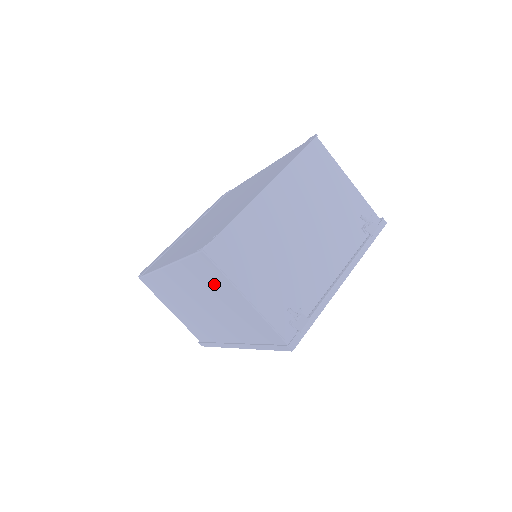
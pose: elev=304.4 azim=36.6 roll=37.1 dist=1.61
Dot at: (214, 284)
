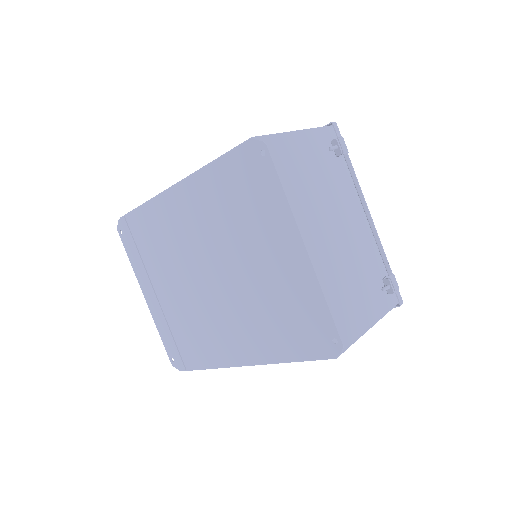
Dot at: occluded
